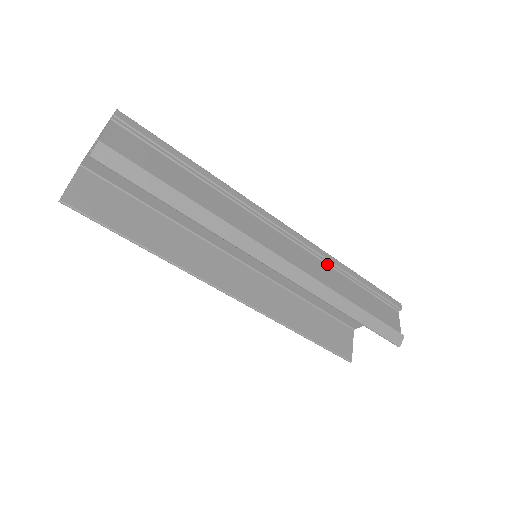
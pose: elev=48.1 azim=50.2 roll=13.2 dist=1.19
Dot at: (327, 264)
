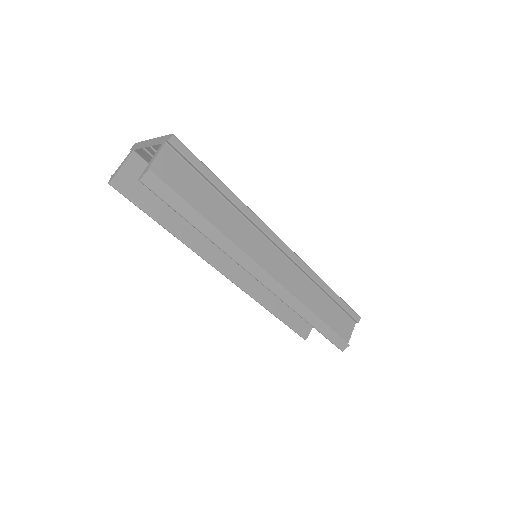
Dot at: (310, 280)
